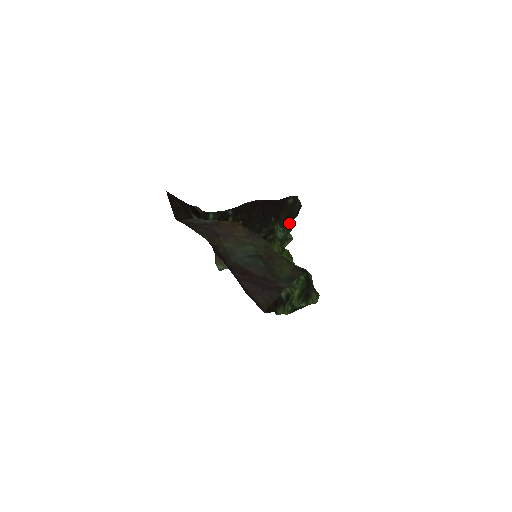
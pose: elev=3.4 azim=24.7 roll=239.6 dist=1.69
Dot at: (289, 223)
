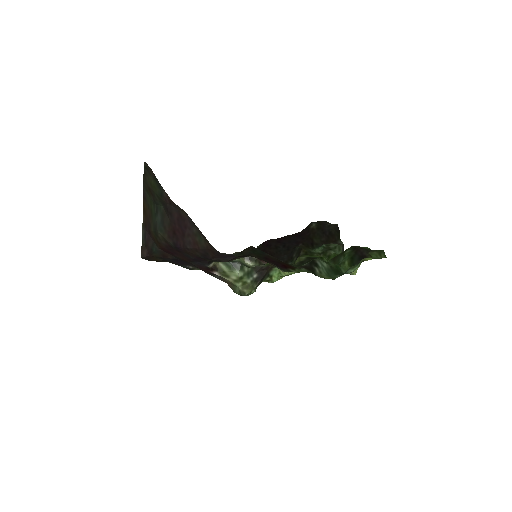
Dot at: (335, 243)
